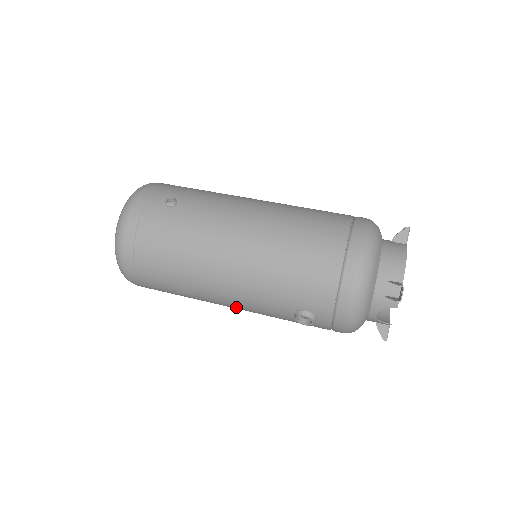
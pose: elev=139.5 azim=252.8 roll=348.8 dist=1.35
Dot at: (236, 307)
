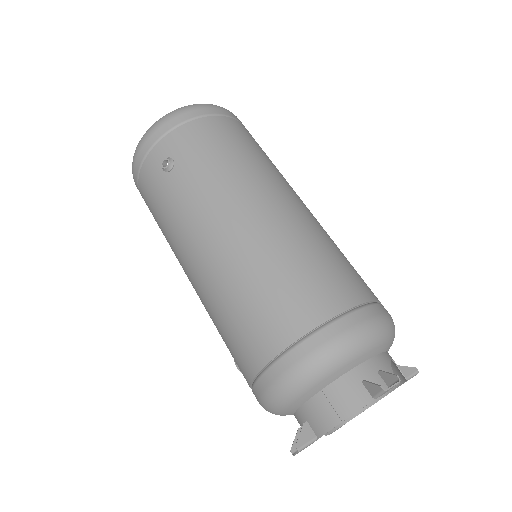
Dot at: occluded
